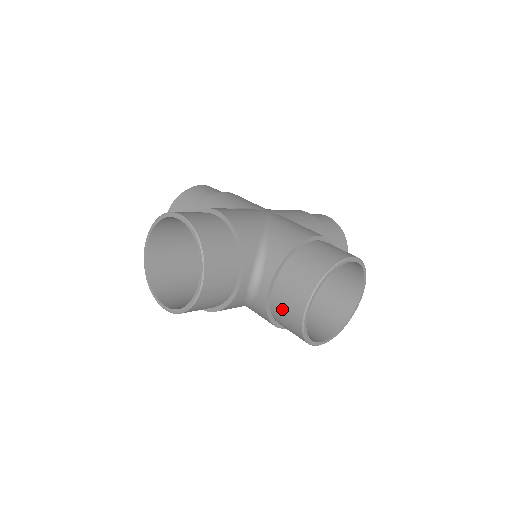
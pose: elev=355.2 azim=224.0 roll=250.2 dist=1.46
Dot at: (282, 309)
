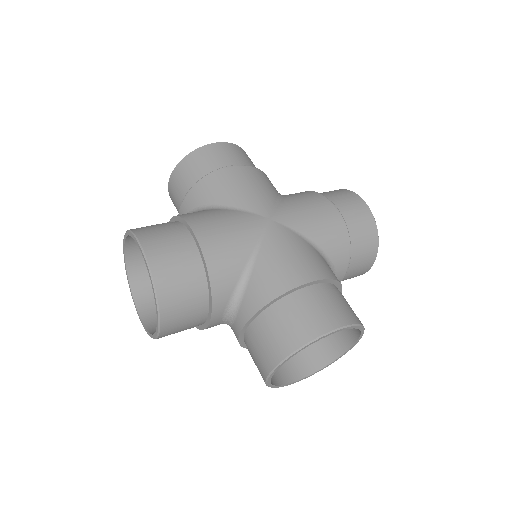
Dot at: (251, 356)
